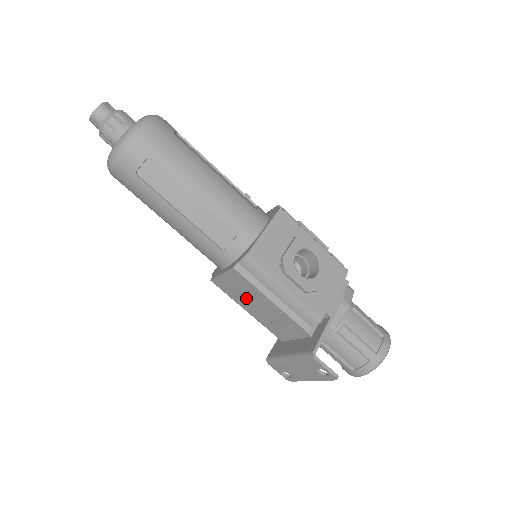
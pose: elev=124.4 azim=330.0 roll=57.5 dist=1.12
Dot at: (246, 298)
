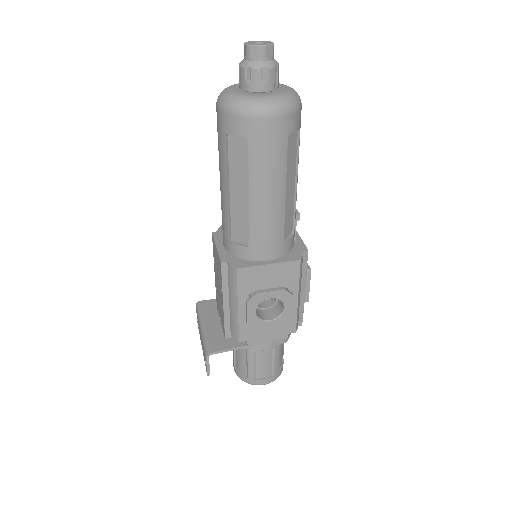
Dot at: (217, 273)
